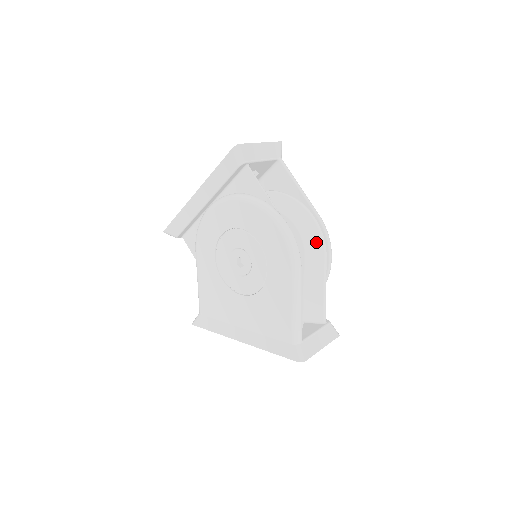
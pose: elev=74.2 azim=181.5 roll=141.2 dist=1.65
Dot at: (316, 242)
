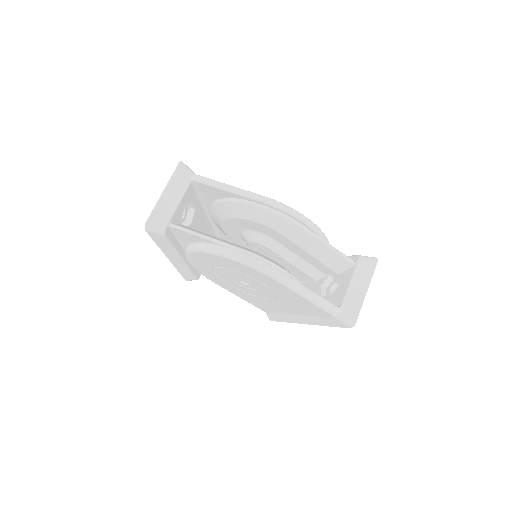
Dot at: (281, 222)
